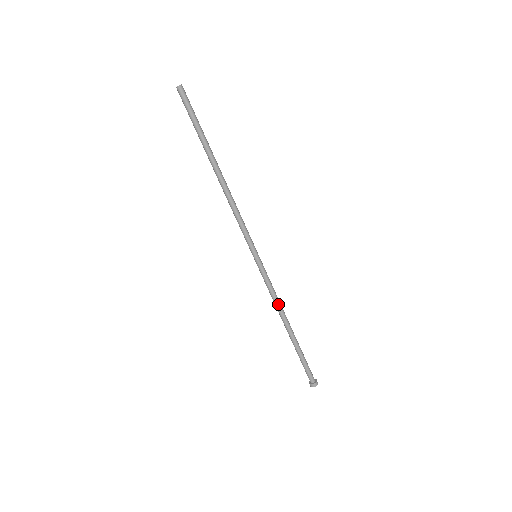
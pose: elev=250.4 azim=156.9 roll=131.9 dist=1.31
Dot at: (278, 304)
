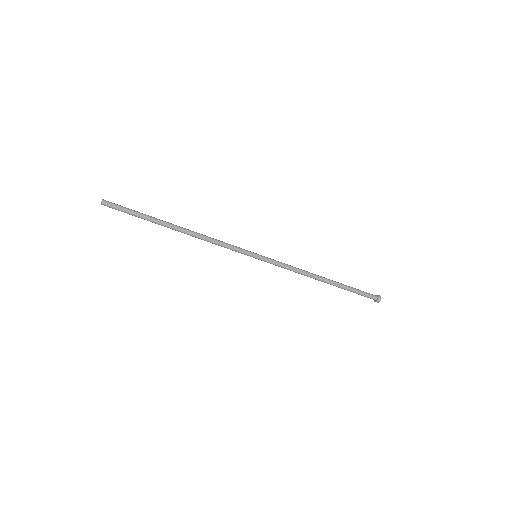
Dot at: (300, 273)
